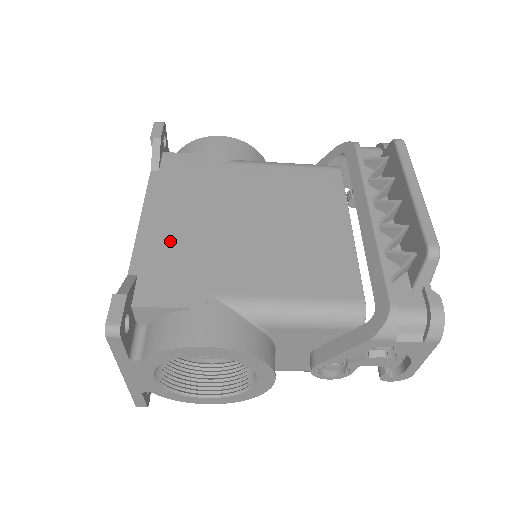
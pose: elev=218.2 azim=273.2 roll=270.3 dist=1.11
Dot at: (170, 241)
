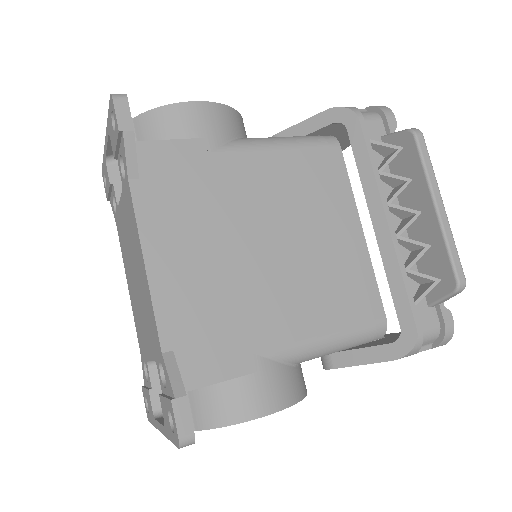
Dot at: (192, 292)
